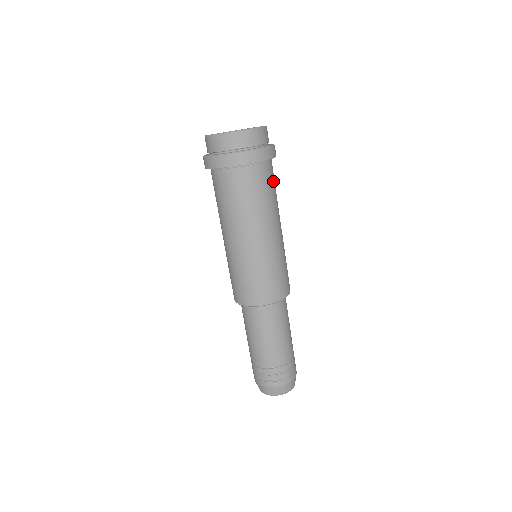
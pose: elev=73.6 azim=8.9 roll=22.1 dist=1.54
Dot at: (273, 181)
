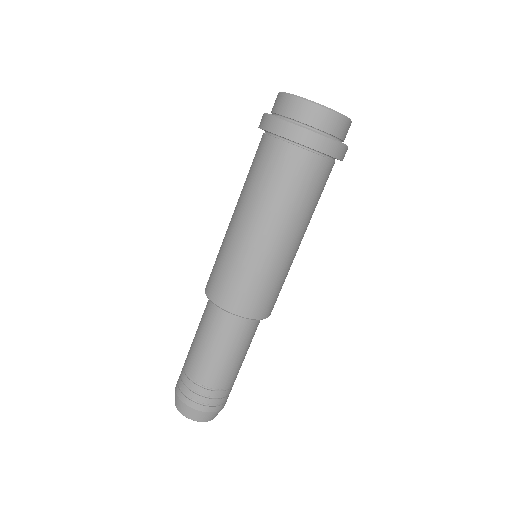
Dot at: occluded
